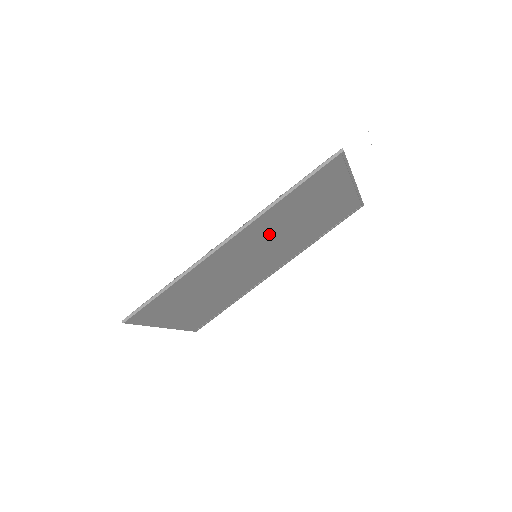
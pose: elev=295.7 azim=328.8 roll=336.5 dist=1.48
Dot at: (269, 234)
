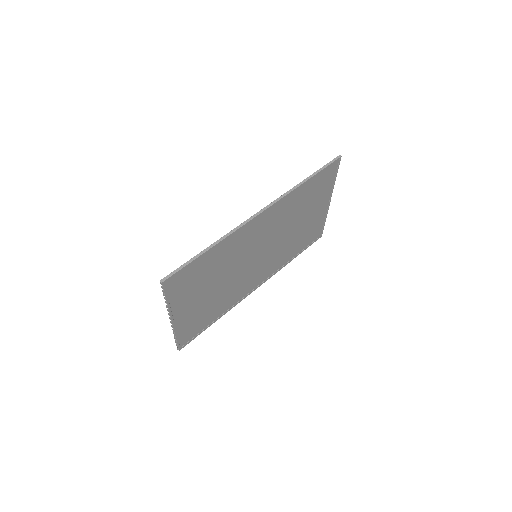
Dot at: (278, 226)
